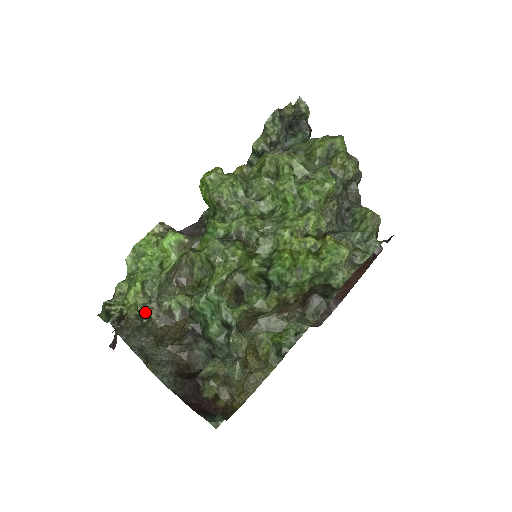
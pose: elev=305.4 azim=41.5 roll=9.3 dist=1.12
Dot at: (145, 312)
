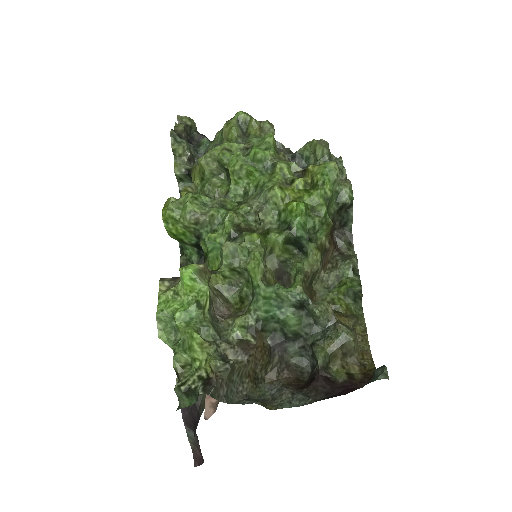
Dot at: occluded
